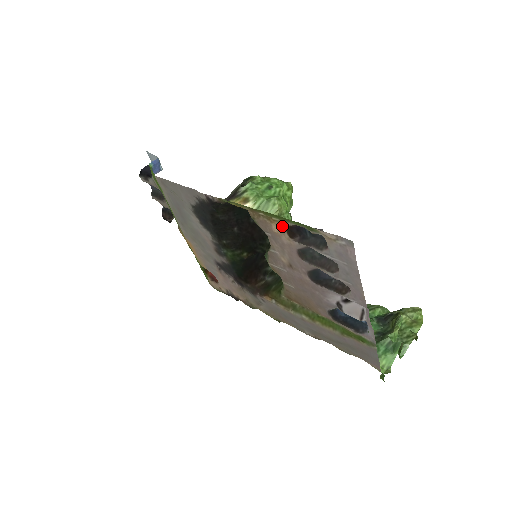
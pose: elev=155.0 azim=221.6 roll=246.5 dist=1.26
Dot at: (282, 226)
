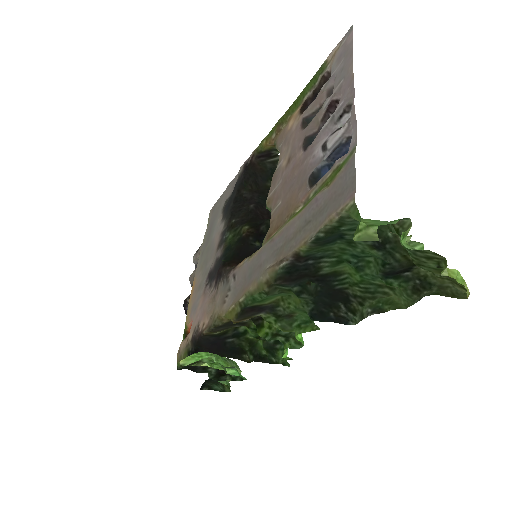
Dot at: (298, 111)
